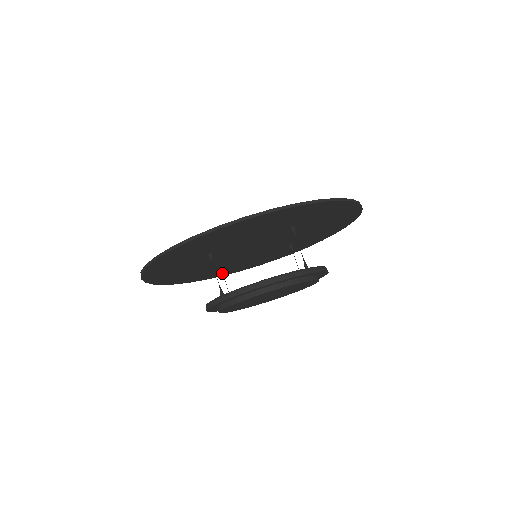
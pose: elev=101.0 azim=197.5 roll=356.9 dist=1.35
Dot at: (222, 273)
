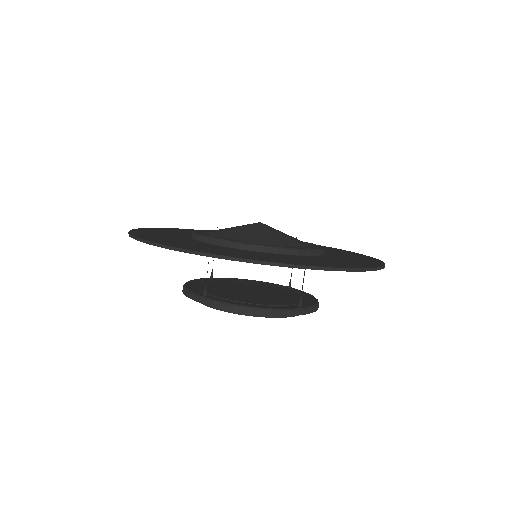
Dot at: occluded
